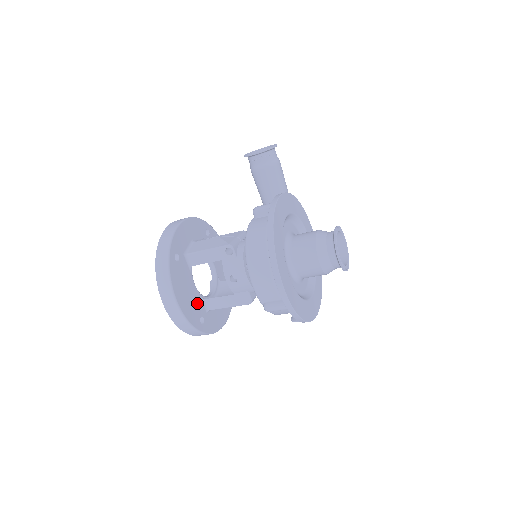
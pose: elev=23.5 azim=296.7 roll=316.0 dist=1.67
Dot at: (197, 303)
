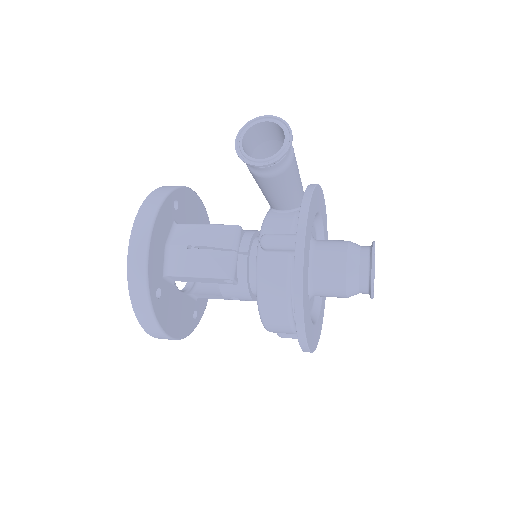
Dot at: (187, 306)
